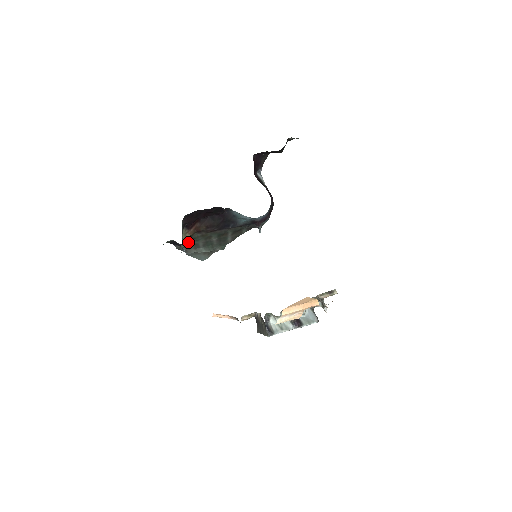
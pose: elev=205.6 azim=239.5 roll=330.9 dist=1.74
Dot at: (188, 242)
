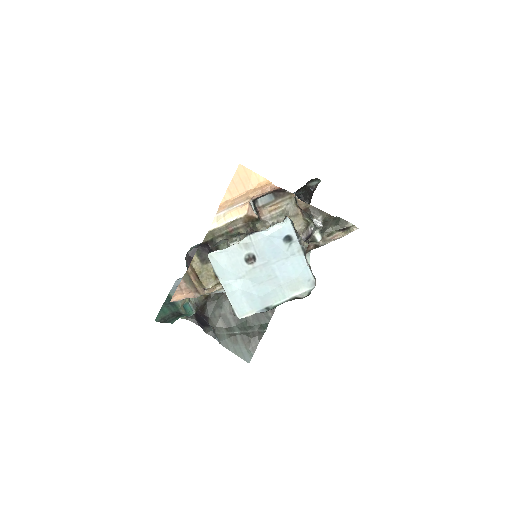
Dot at: (211, 311)
